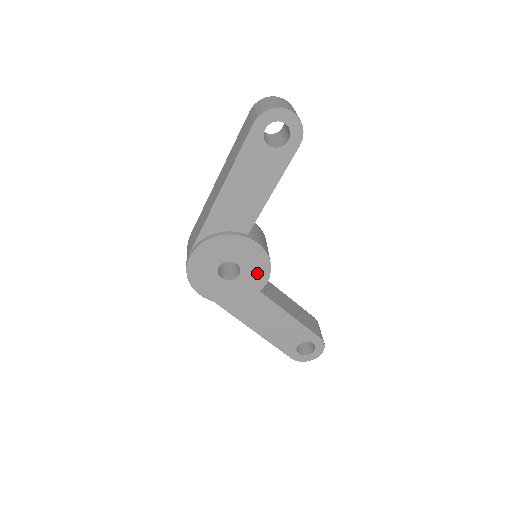
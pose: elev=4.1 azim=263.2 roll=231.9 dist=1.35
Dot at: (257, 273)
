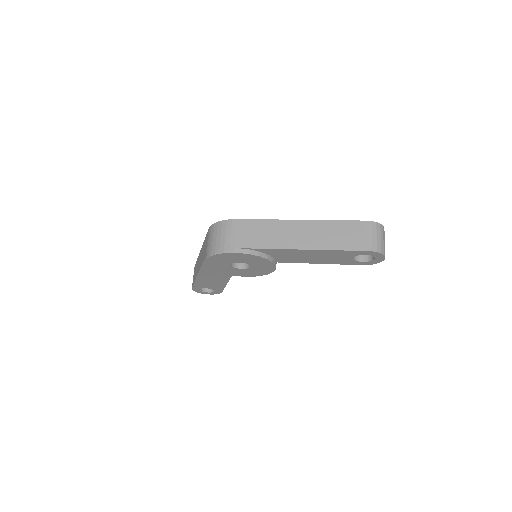
Dot at: (250, 273)
